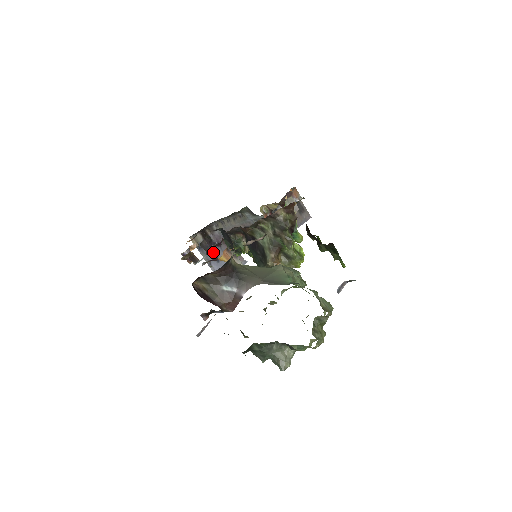
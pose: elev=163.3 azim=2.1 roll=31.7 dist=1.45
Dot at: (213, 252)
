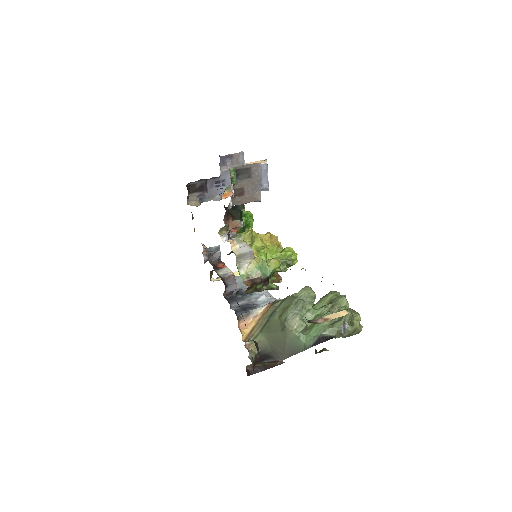
Dot at: (228, 293)
